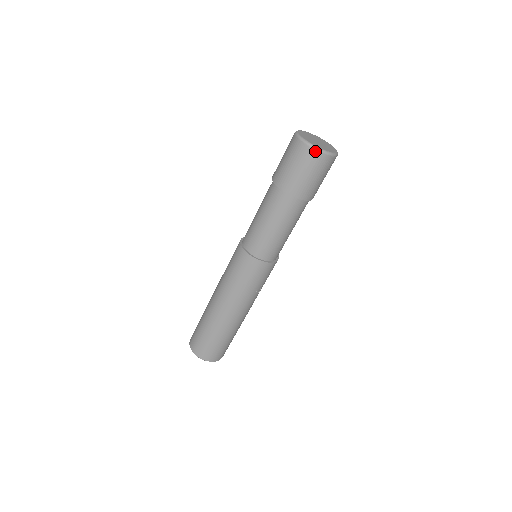
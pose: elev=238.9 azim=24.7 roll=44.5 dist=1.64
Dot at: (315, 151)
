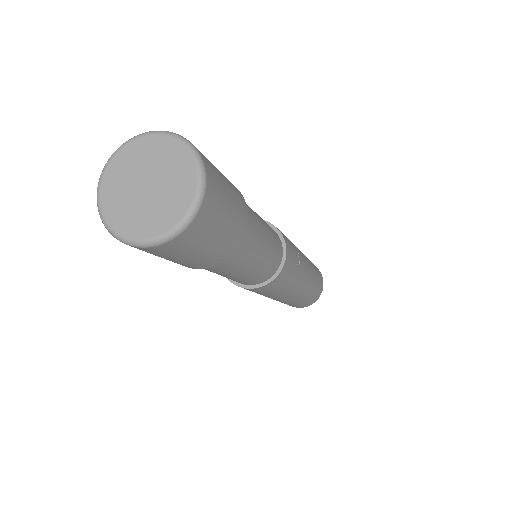
Dot at: (186, 231)
